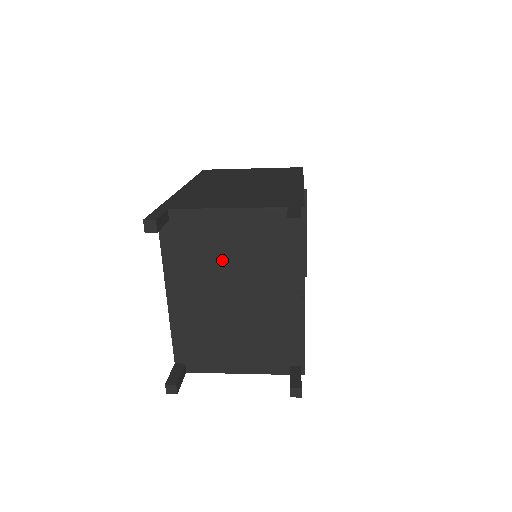
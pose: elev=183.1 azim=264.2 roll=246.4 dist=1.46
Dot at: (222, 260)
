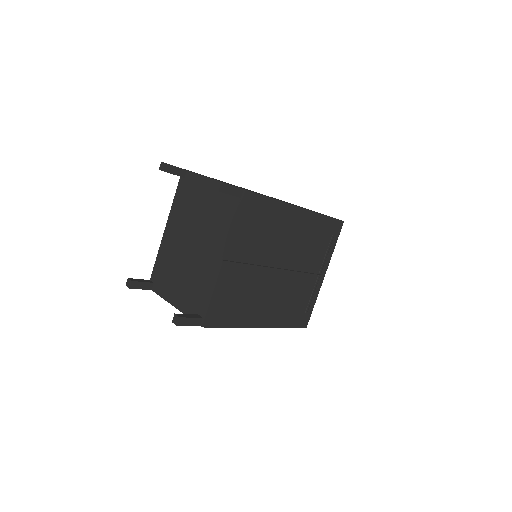
Dot at: (196, 214)
